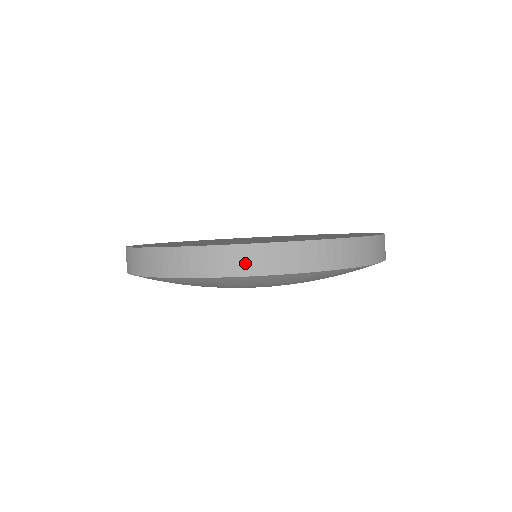
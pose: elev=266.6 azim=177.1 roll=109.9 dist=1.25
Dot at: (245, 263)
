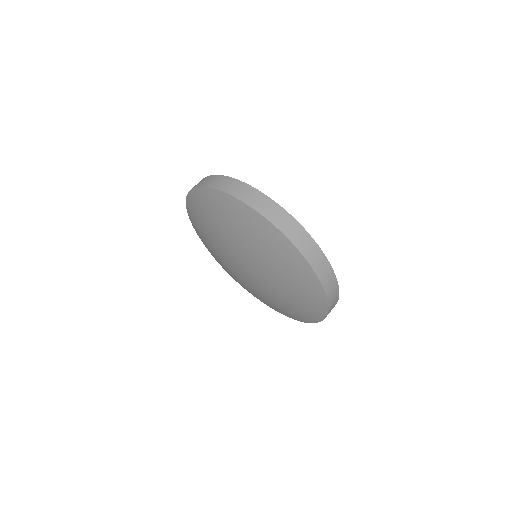
Dot at: (203, 182)
